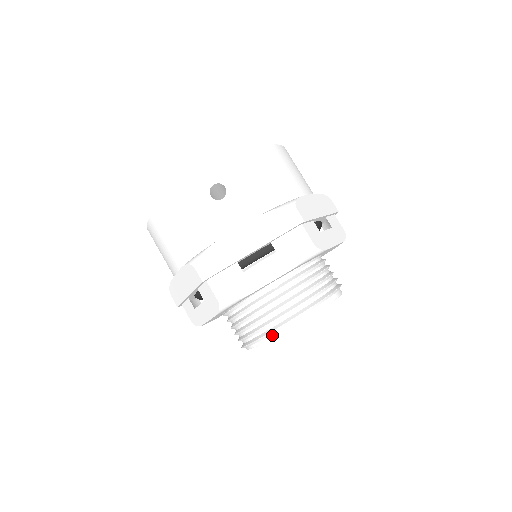
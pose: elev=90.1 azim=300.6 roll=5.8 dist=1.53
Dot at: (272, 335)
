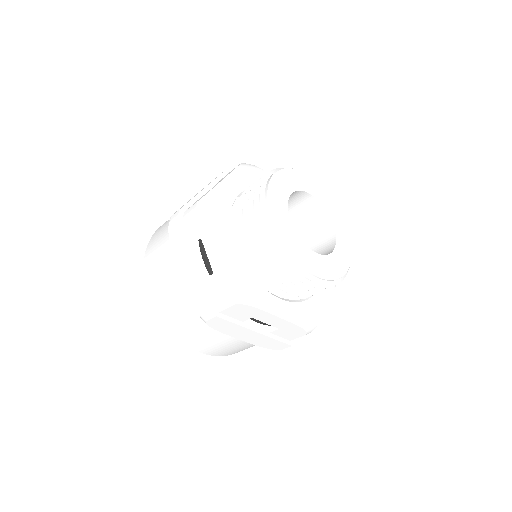
Dot at: (265, 191)
